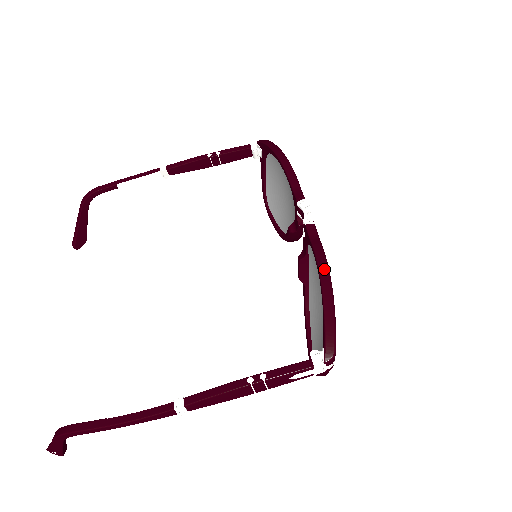
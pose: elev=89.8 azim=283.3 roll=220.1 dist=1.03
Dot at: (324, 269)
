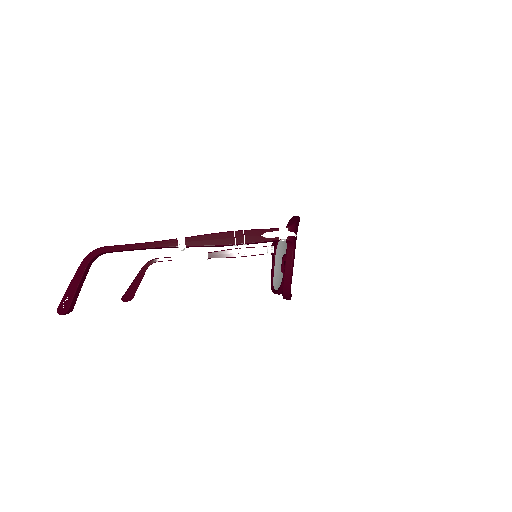
Dot at: occluded
